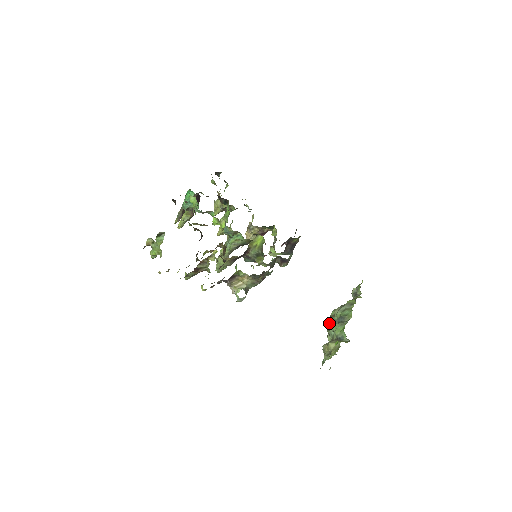
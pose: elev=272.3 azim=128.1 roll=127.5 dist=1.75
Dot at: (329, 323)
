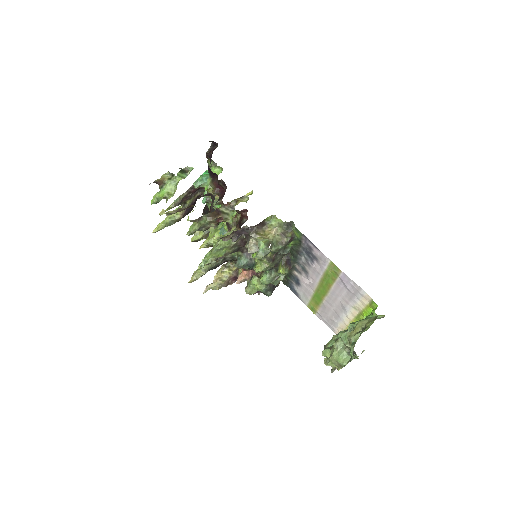
Dot at: (328, 347)
